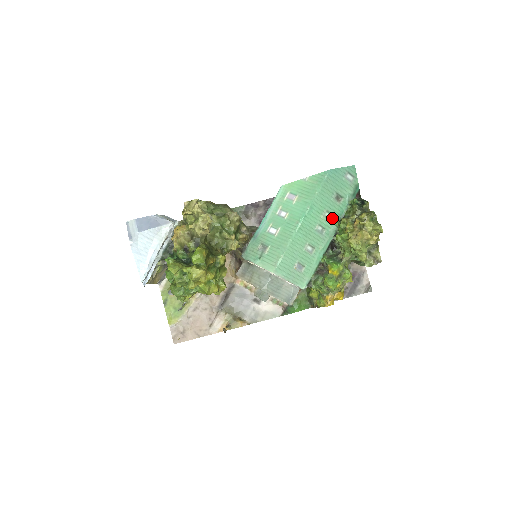
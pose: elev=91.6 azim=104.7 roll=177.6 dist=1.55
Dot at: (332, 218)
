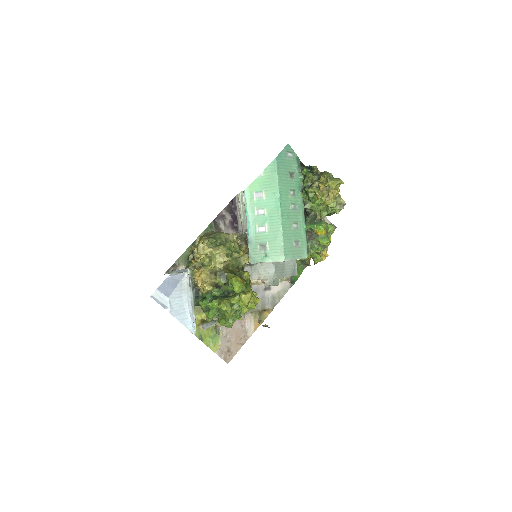
Dot at: (296, 193)
